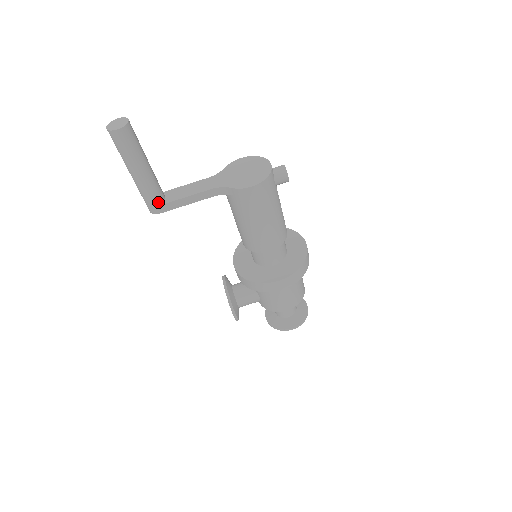
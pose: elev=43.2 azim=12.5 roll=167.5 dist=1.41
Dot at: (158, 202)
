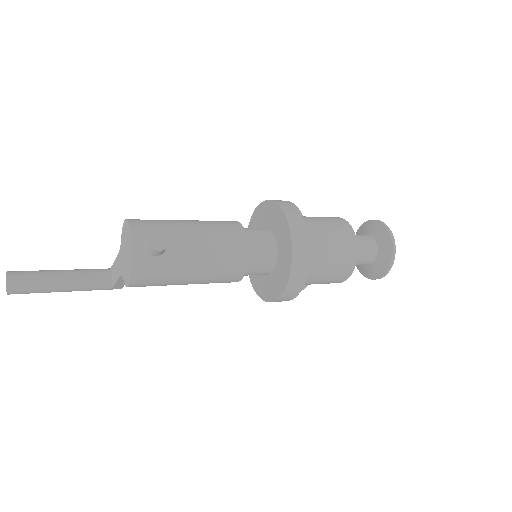
Dot at: (108, 288)
